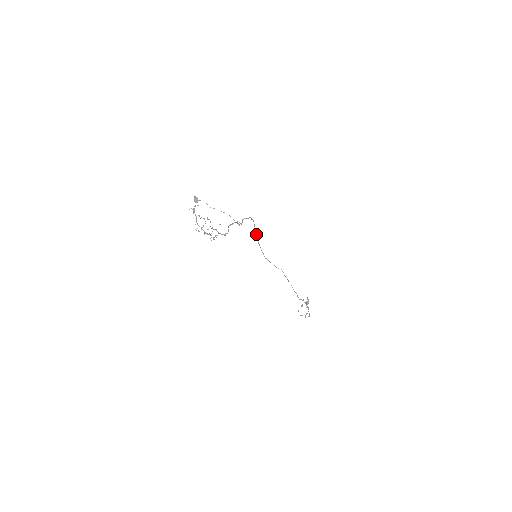
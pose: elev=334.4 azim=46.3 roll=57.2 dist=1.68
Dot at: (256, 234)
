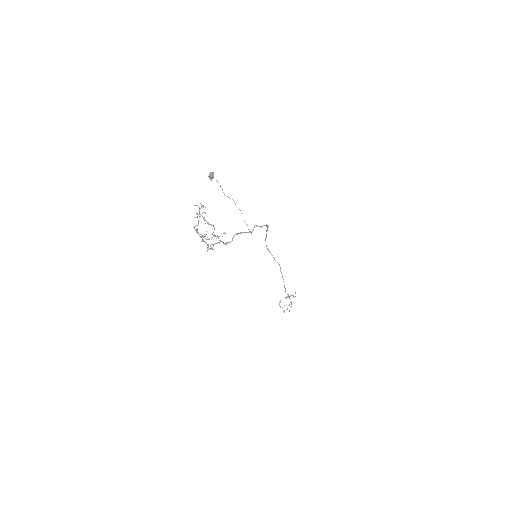
Dot at: occluded
